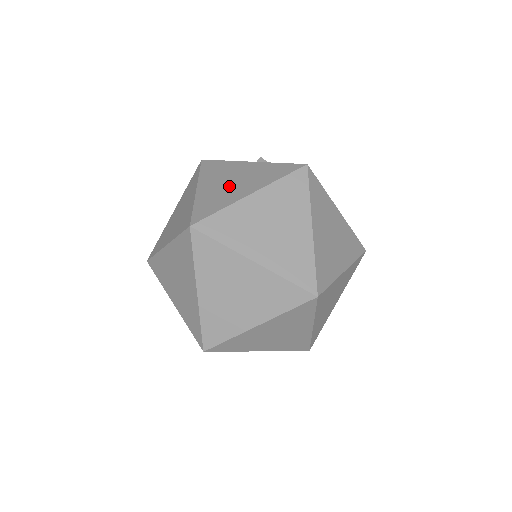
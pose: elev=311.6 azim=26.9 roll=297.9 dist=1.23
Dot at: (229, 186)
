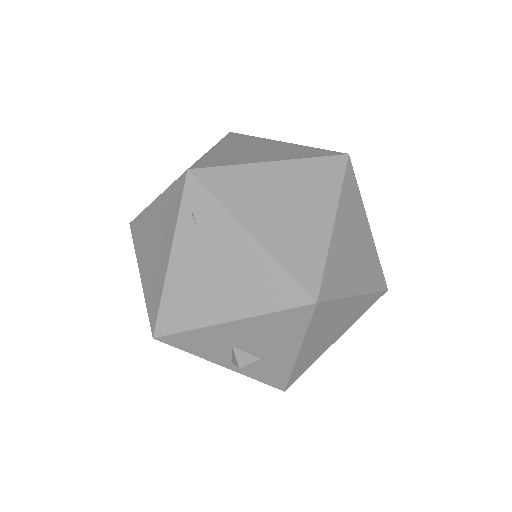
Dot at: occluded
